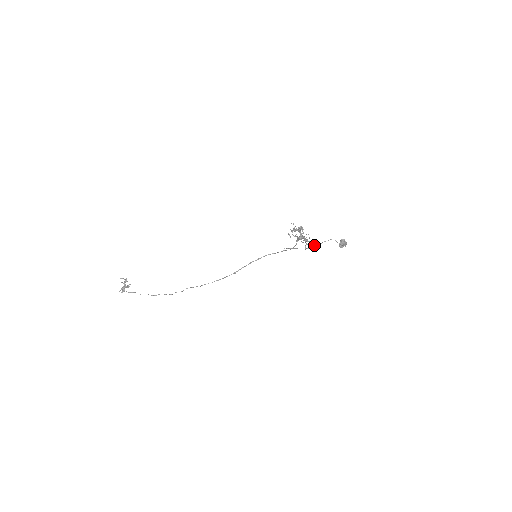
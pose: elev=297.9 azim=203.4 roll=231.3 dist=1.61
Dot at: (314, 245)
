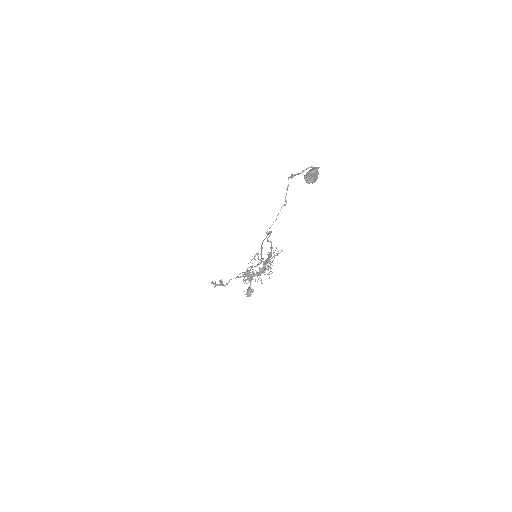
Dot at: occluded
